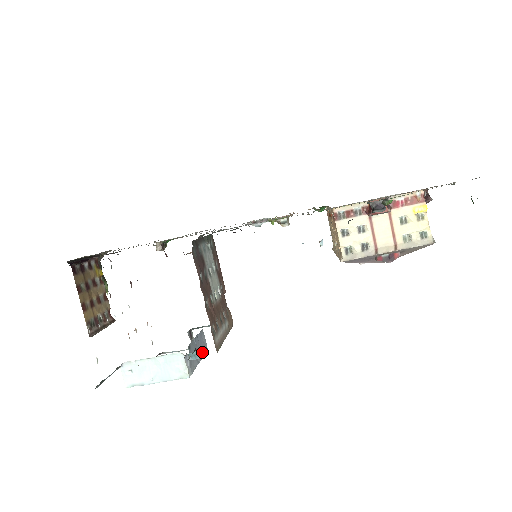
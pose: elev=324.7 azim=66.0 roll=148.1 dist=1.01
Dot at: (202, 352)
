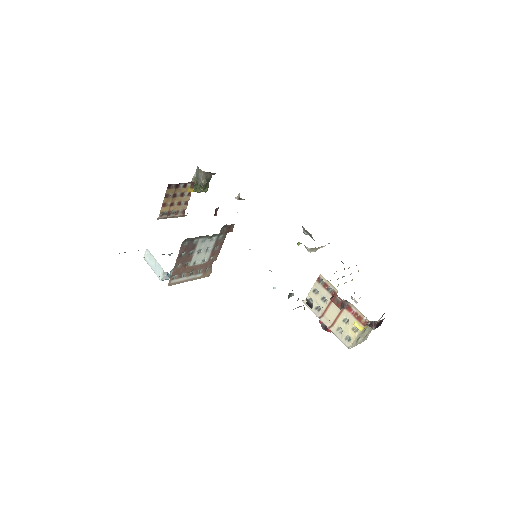
Dot at: (168, 279)
